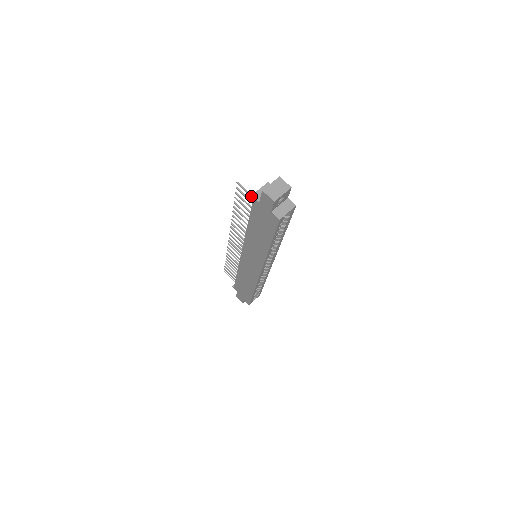
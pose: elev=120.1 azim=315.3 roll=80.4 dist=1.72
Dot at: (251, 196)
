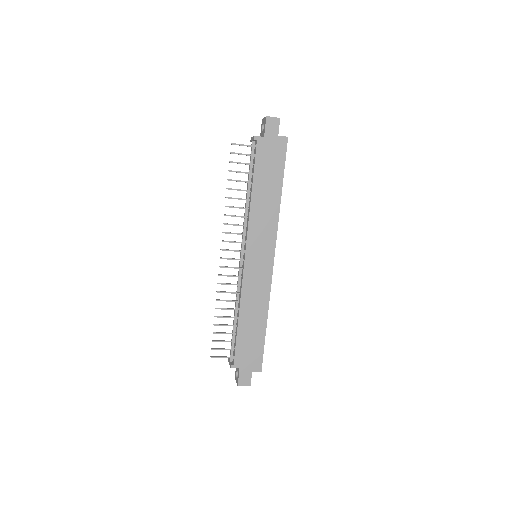
Dot at: (254, 137)
